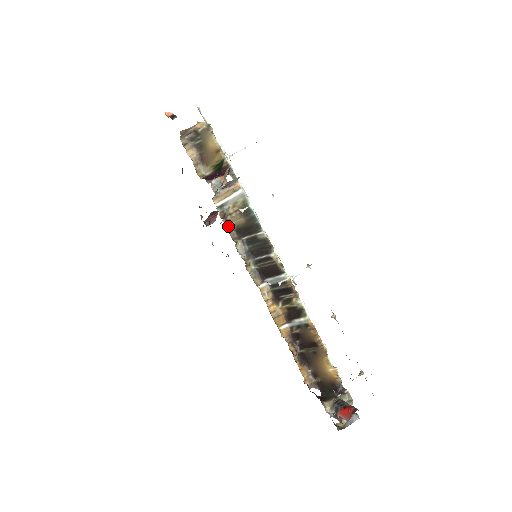
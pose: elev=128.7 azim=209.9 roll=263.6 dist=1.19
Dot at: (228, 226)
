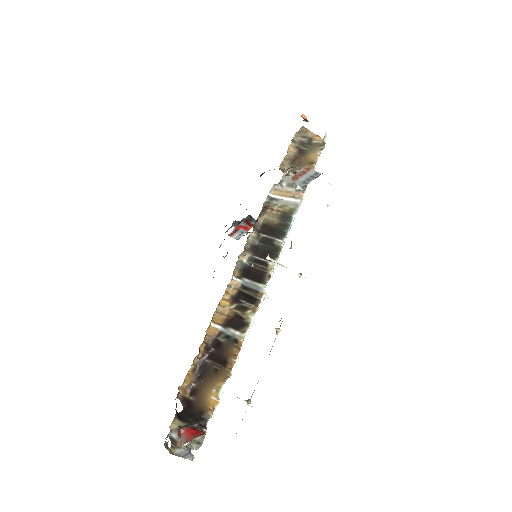
Dot at: (261, 215)
